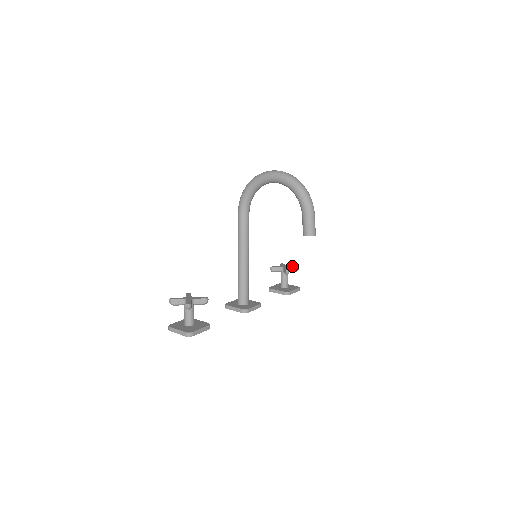
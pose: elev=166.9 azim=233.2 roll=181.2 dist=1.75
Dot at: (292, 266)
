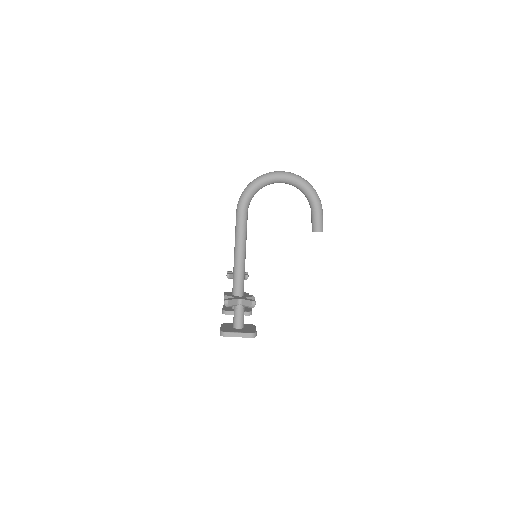
Dot at: occluded
